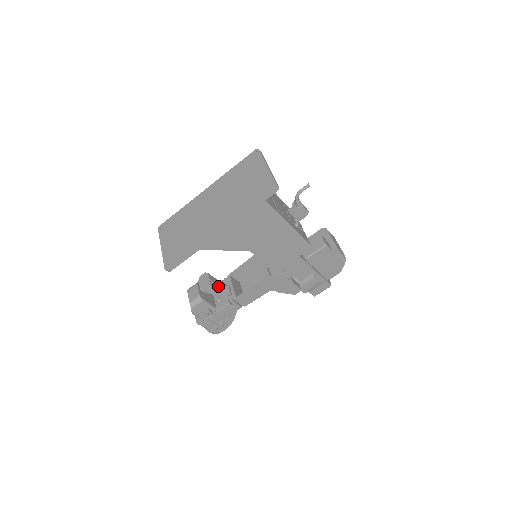
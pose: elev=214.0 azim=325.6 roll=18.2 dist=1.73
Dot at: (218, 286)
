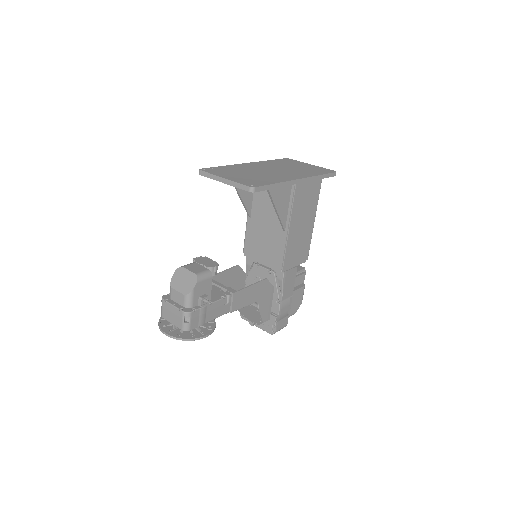
Dot at: occluded
